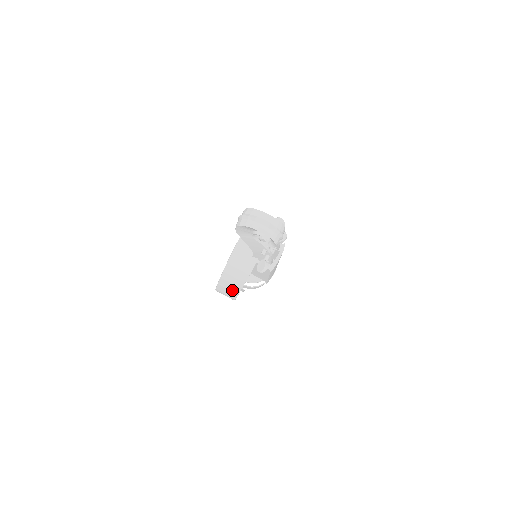
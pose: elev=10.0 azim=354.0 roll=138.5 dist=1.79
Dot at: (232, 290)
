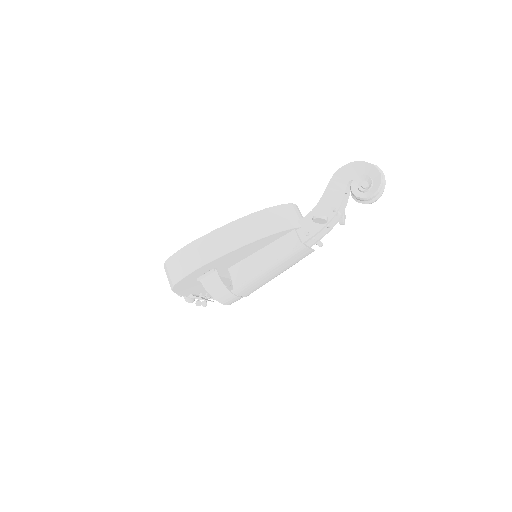
Dot at: (226, 244)
